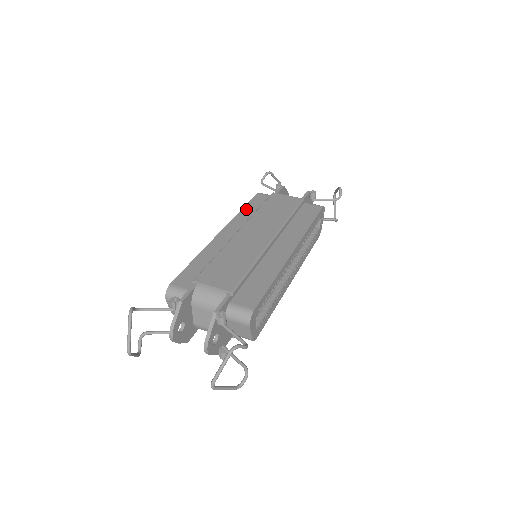
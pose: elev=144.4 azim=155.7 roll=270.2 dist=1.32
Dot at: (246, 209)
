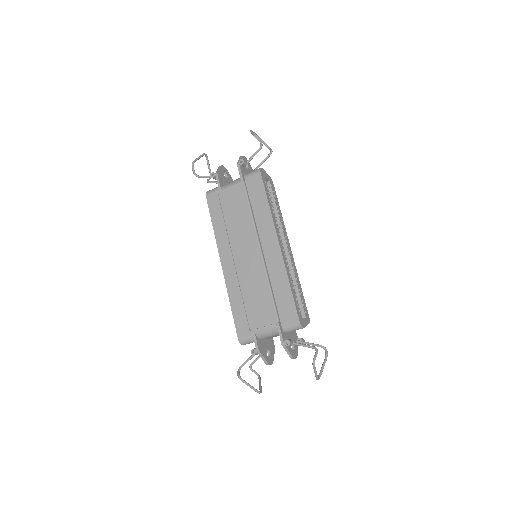
Dot at: (215, 224)
